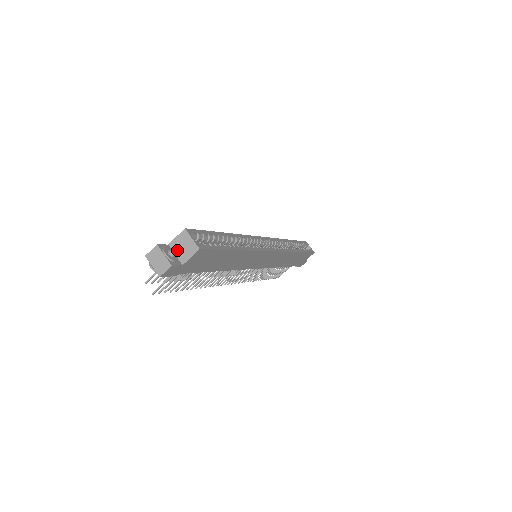
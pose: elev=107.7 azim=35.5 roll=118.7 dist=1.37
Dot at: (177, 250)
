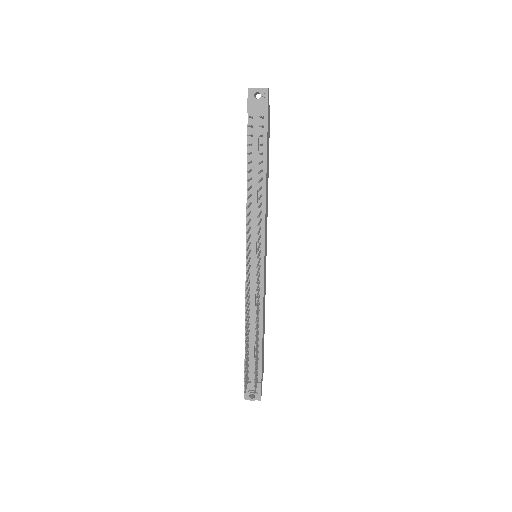
Dot at: occluded
